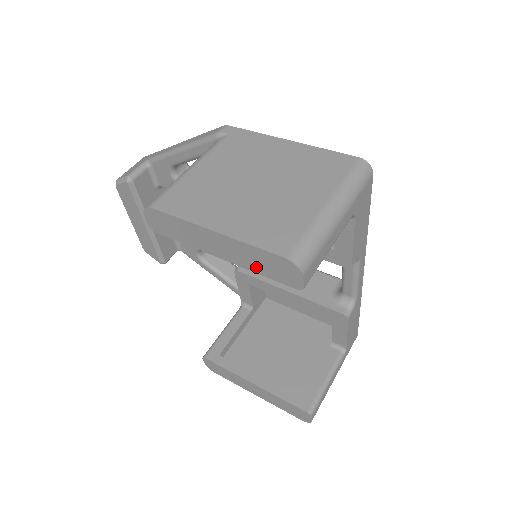
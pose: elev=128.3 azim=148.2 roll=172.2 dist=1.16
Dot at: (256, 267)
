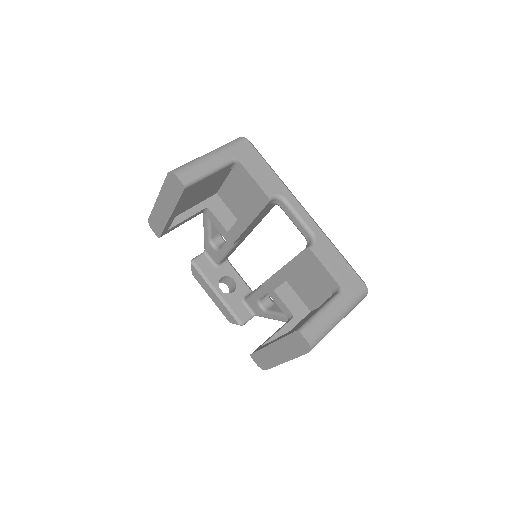
Dot at: (174, 199)
